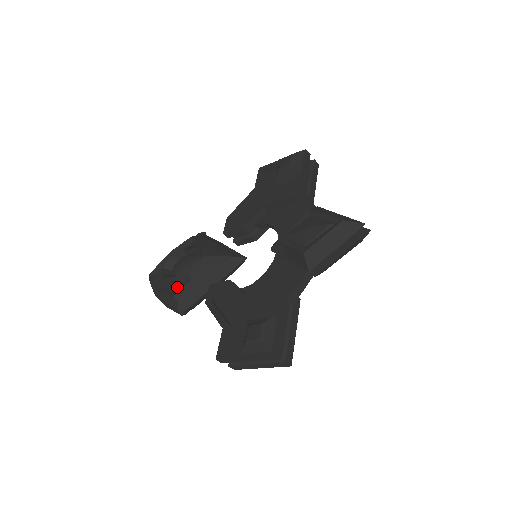
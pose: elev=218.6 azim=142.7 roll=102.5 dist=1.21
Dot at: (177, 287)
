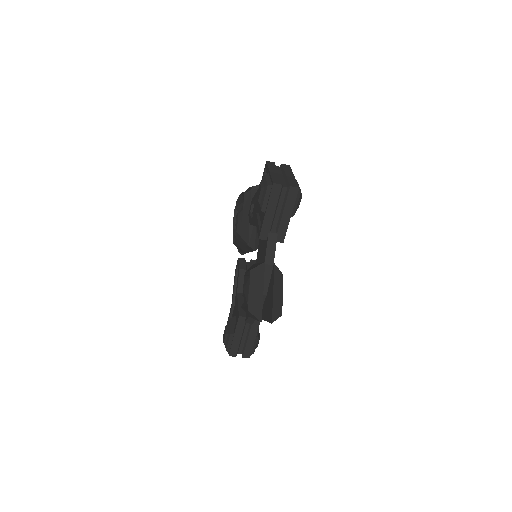
Dot at: occluded
